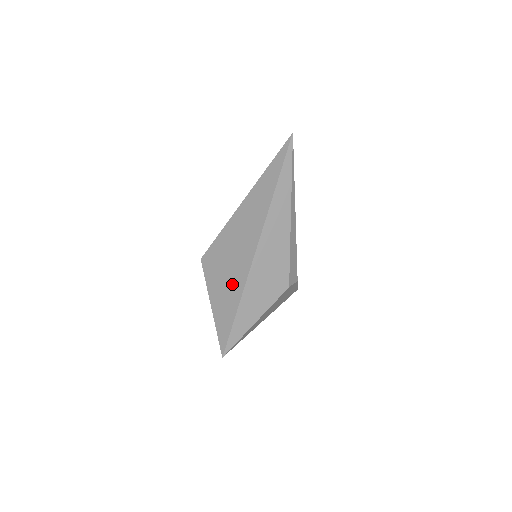
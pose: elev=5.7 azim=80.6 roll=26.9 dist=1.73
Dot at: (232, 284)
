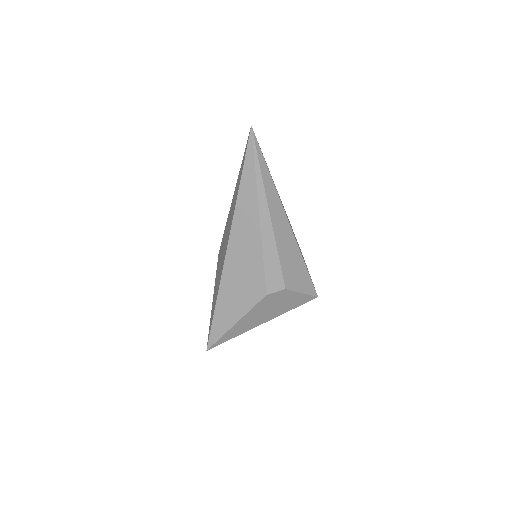
Dot at: (218, 282)
